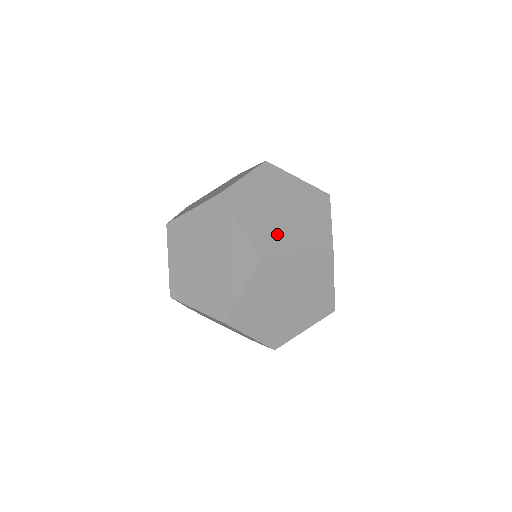
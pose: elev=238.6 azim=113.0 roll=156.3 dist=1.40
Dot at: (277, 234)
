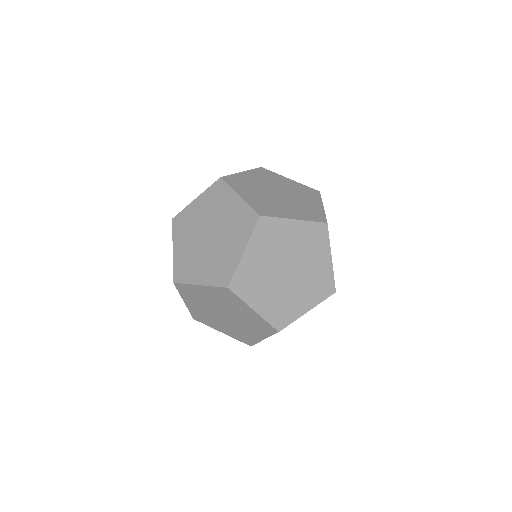
Dot at: (260, 283)
